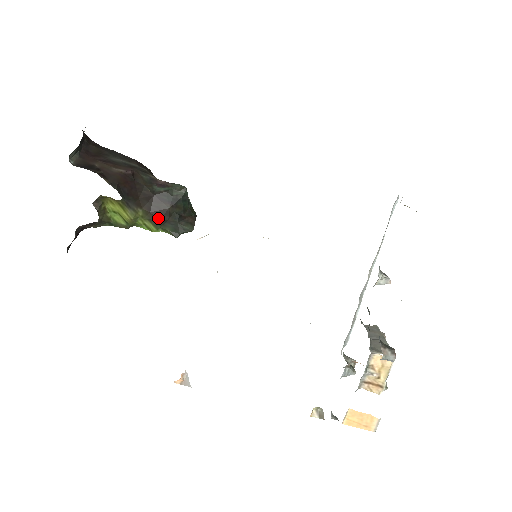
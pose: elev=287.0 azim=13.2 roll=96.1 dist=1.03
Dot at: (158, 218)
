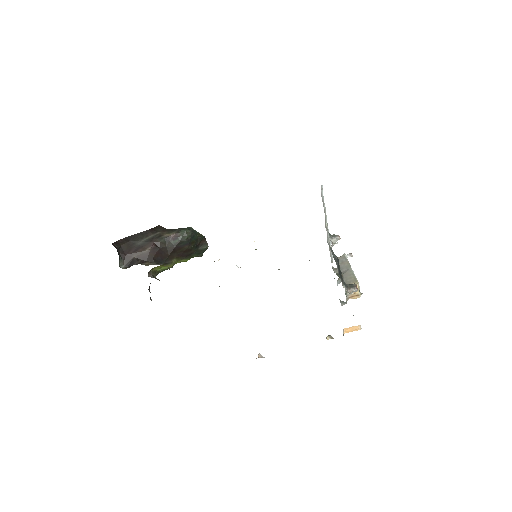
Dot at: (186, 256)
